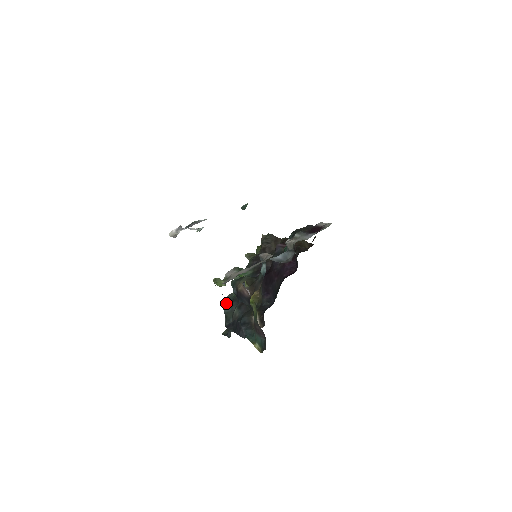
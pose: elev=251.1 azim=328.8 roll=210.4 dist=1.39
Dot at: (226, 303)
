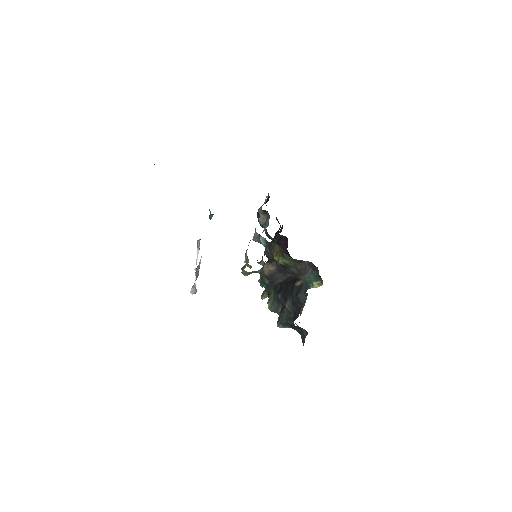
Dot at: (280, 319)
